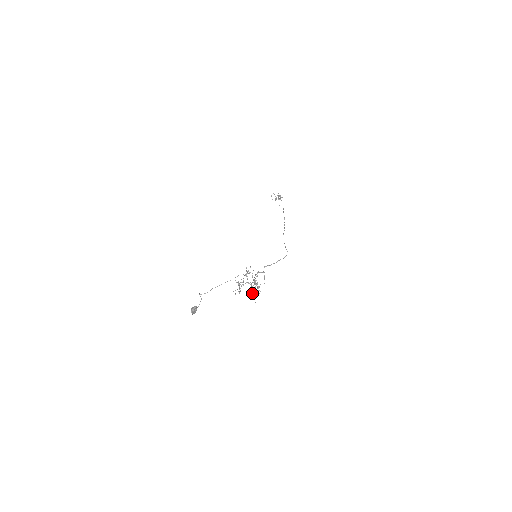
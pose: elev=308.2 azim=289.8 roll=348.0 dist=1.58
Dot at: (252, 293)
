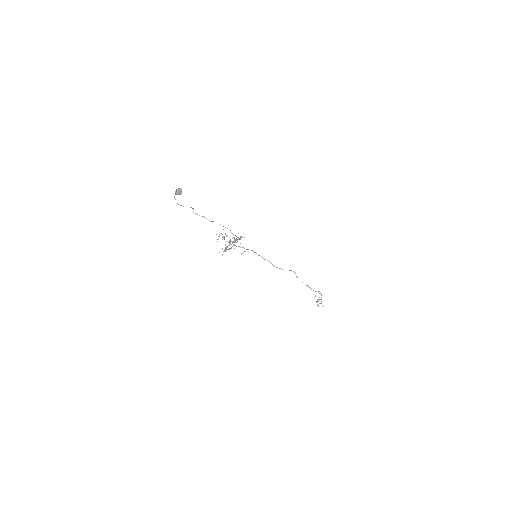
Dot at: (226, 248)
